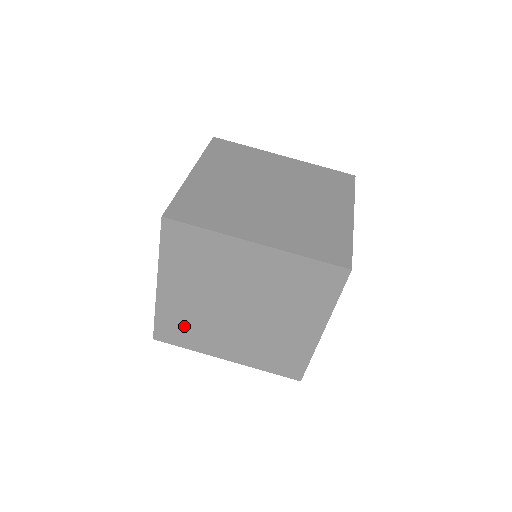
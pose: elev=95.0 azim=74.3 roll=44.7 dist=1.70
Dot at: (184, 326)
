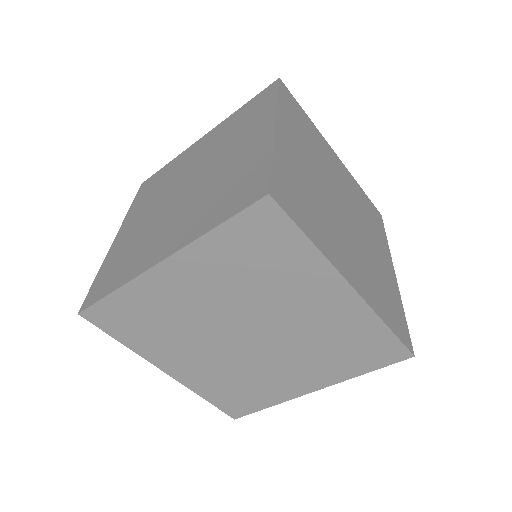
Dot at: (236, 389)
